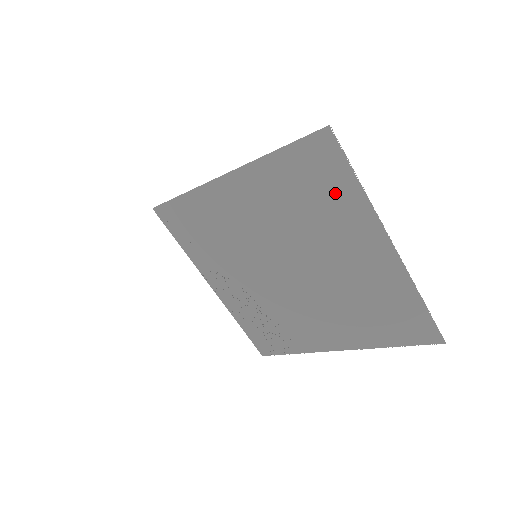
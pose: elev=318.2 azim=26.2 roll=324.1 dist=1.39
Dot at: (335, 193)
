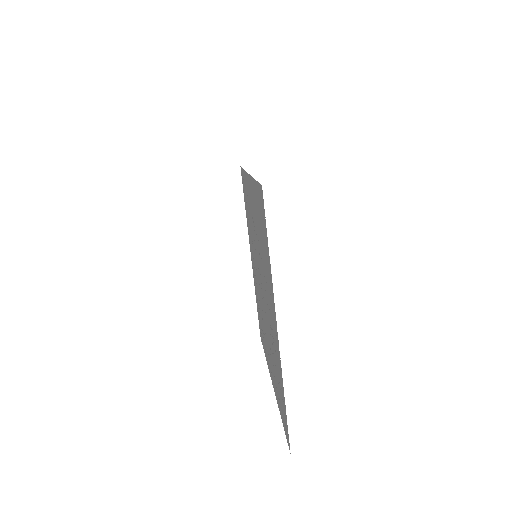
Dot at: occluded
